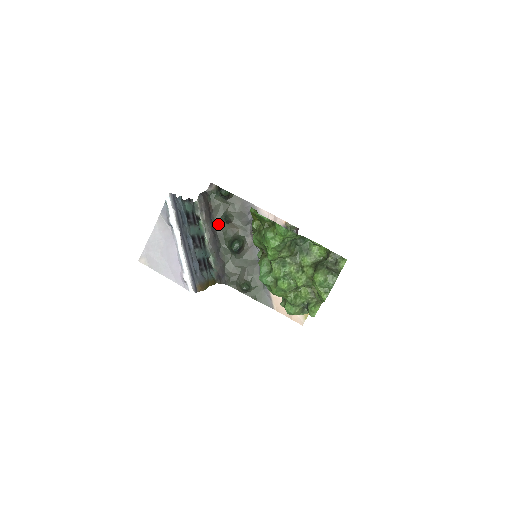
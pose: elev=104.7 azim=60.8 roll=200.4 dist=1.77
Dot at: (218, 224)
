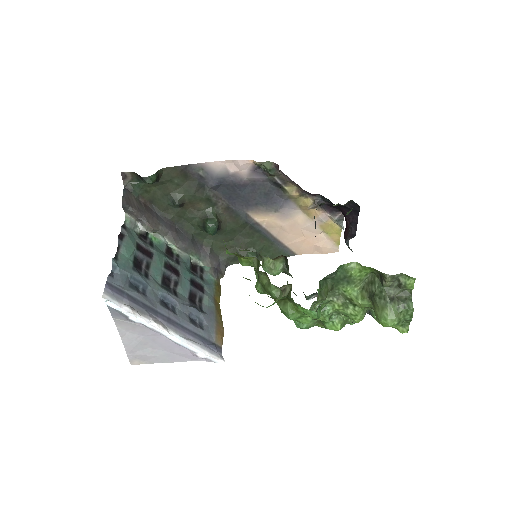
Dot at: (170, 214)
